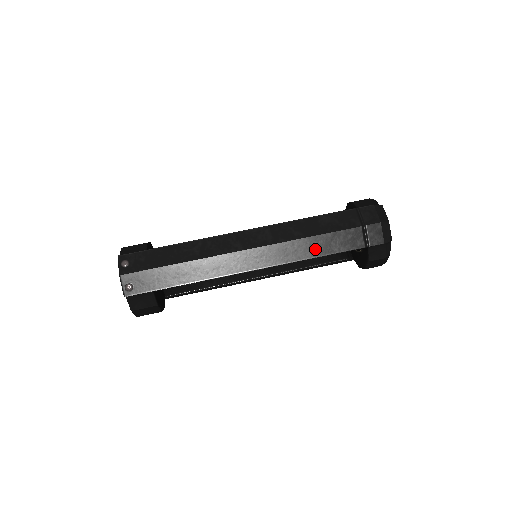
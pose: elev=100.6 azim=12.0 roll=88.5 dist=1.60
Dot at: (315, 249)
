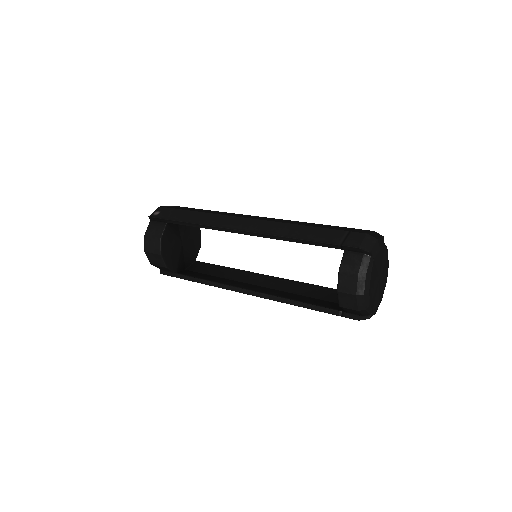
Dot at: (293, 232)
